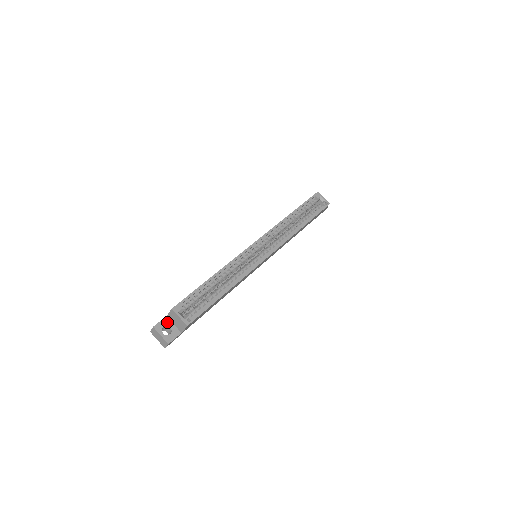
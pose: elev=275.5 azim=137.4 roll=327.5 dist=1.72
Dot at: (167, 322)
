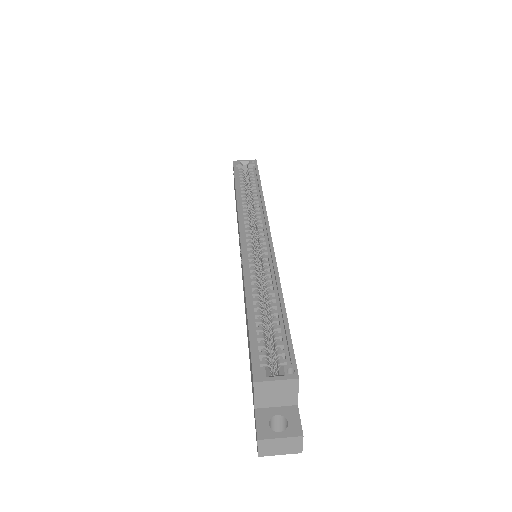
Dot at: (265, 414)
